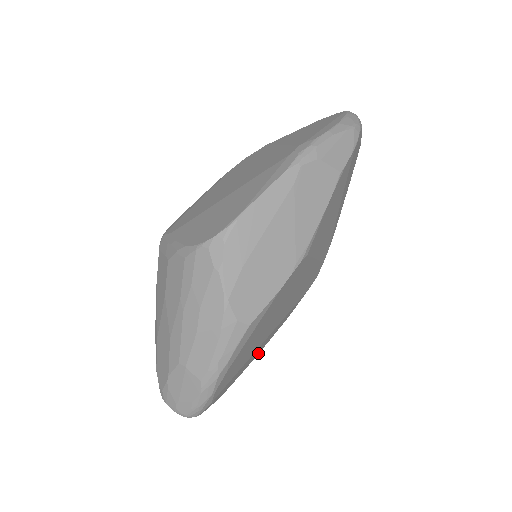
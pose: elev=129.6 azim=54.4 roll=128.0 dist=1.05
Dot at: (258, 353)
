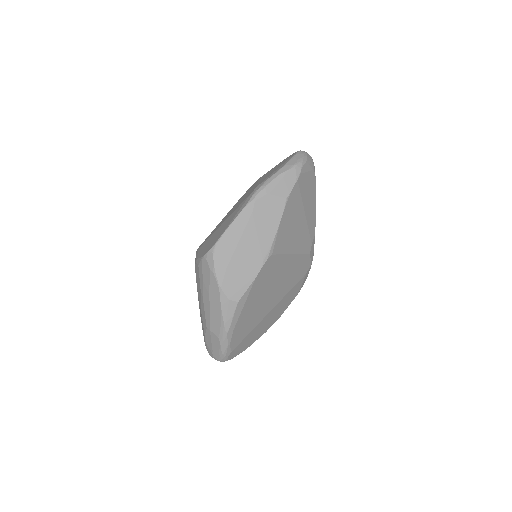
Dot at: (275, 320)
